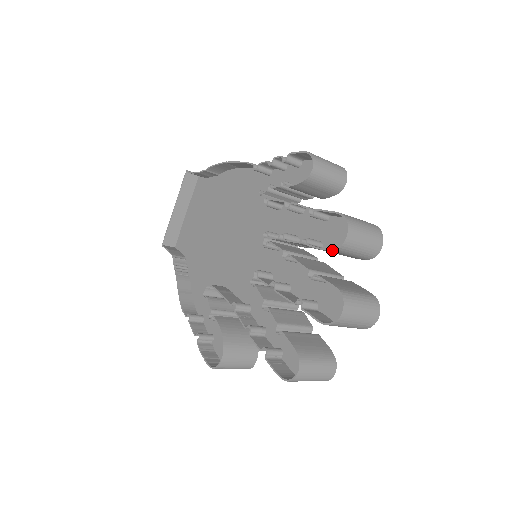
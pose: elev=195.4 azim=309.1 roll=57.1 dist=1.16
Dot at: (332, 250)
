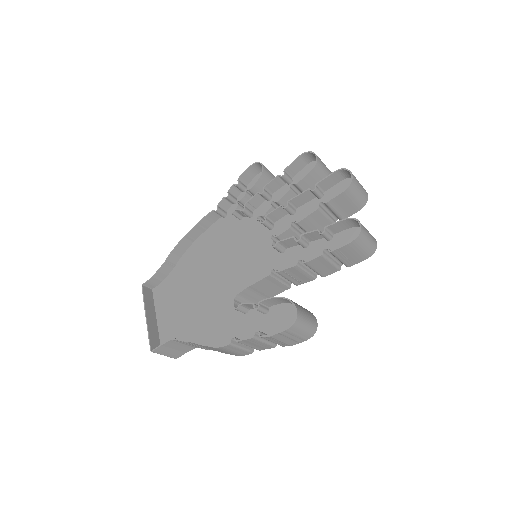
Dot at: (314, 166)
